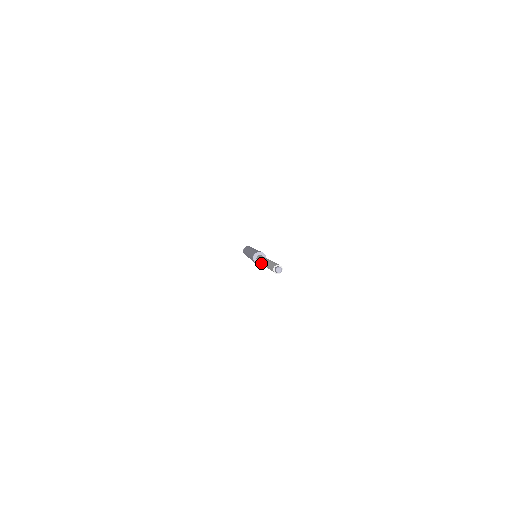
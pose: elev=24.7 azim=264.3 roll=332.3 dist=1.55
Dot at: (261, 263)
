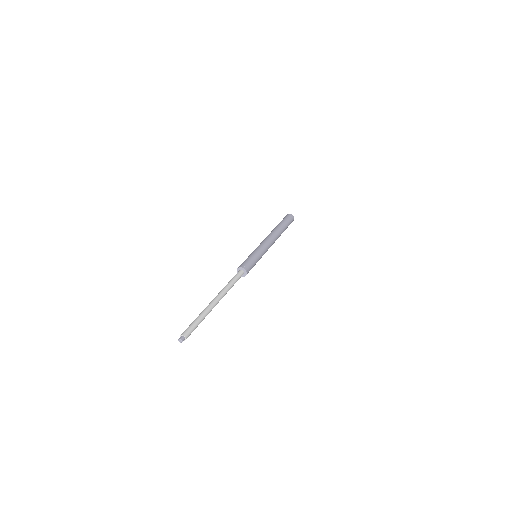
Dot at: occluded
